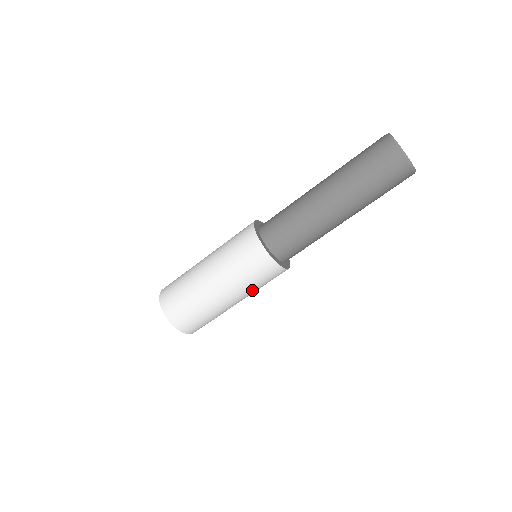
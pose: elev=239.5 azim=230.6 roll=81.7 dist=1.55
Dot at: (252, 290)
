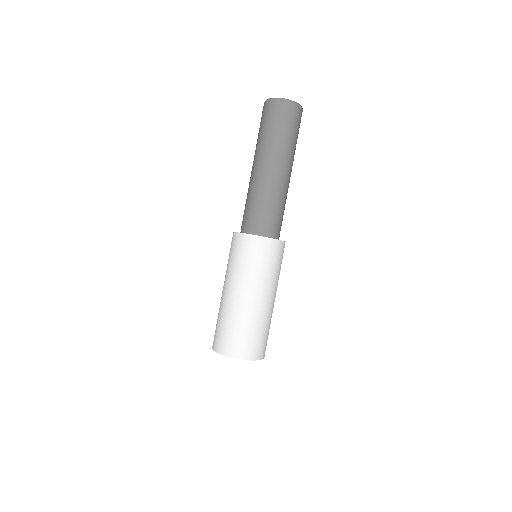
Dot at: (257, 276)
